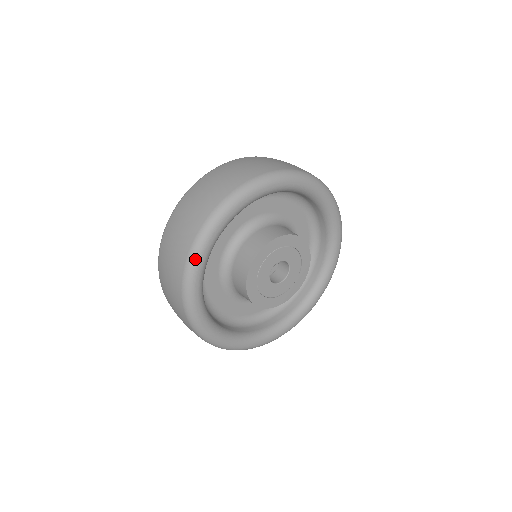
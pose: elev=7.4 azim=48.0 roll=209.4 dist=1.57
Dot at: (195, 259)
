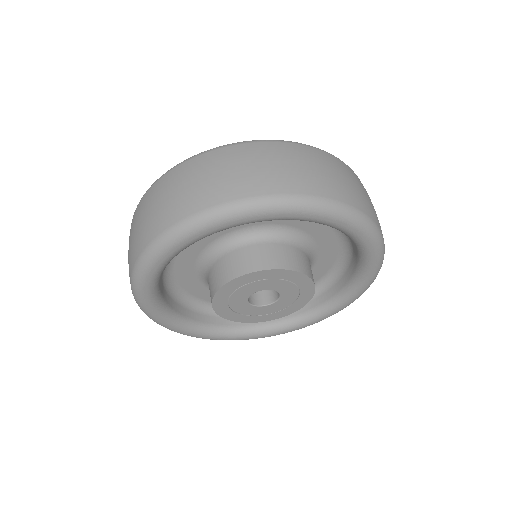
Dot at: (287, 206)
